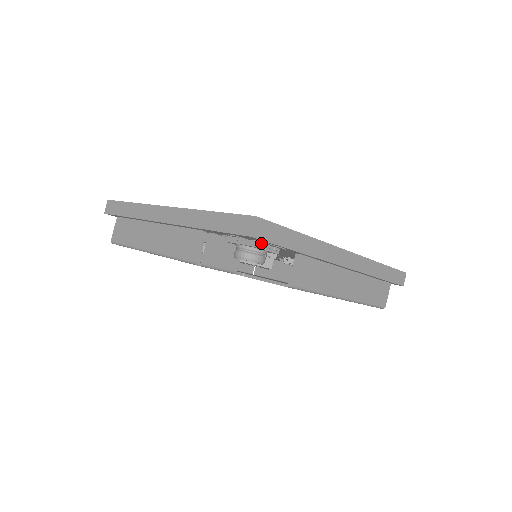
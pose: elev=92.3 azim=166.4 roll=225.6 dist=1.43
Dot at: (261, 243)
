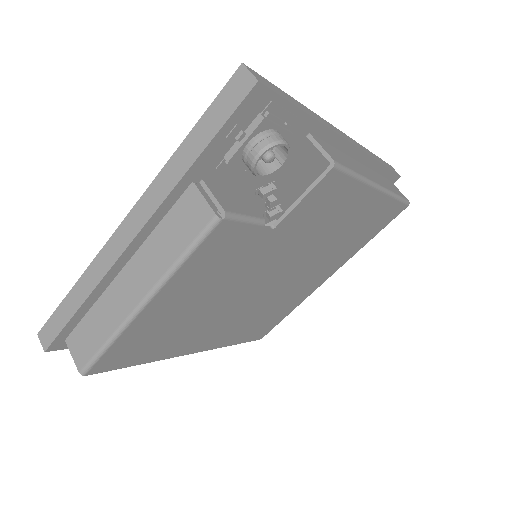
Dot at: (269, 113)
